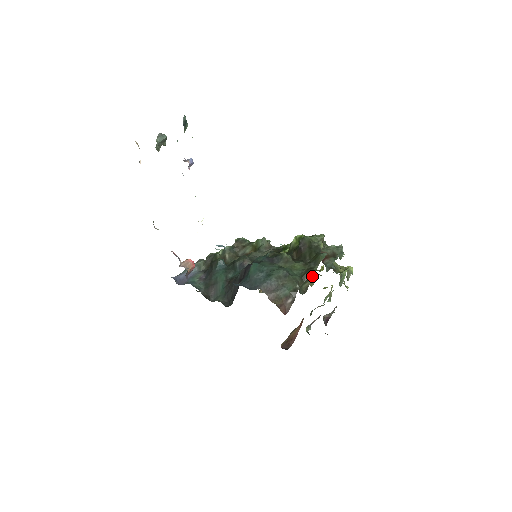
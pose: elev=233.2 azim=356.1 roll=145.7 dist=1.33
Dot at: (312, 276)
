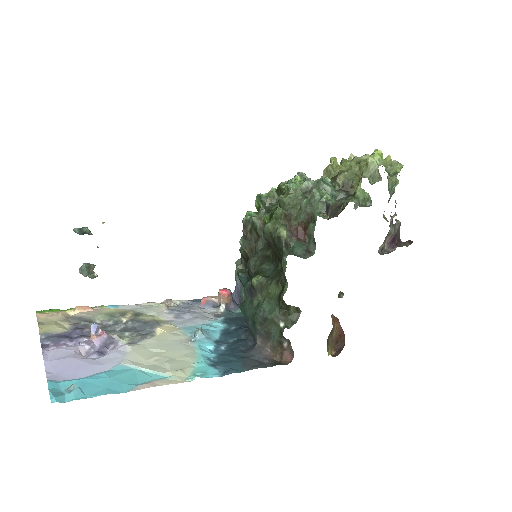
Dot at: occluded
